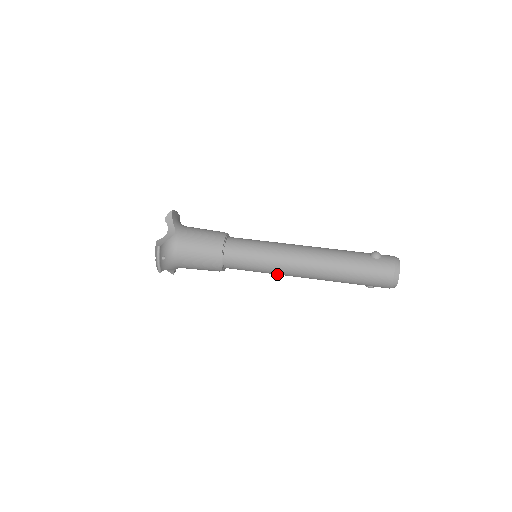
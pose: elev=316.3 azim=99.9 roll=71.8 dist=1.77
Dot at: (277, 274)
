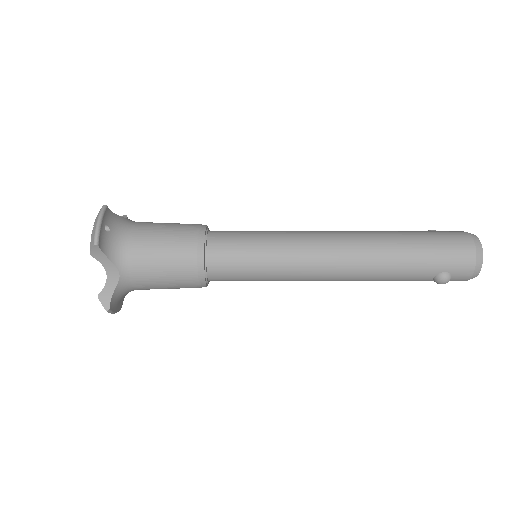
Dot at: (295, 266)
